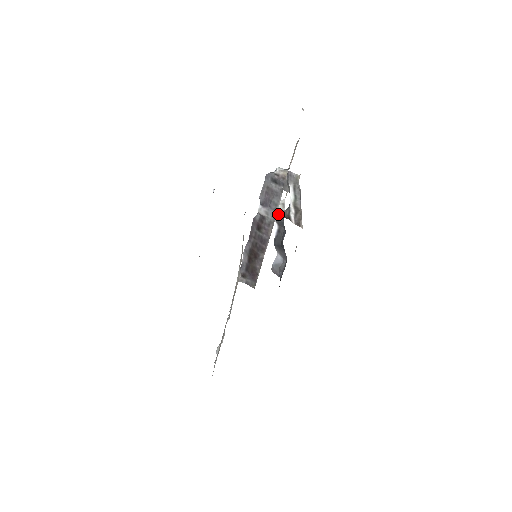
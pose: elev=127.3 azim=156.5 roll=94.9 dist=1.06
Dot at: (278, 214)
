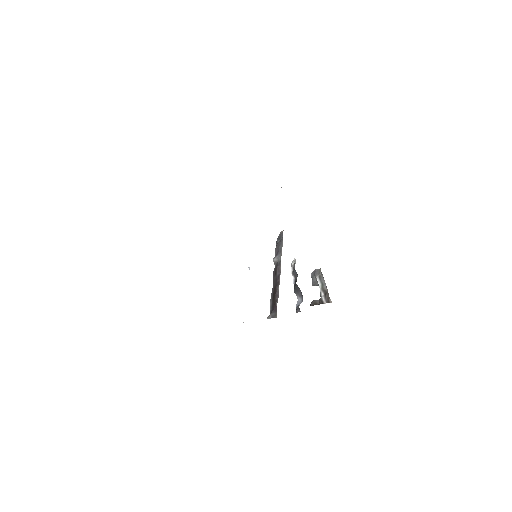
Dot at: (293, 269)
